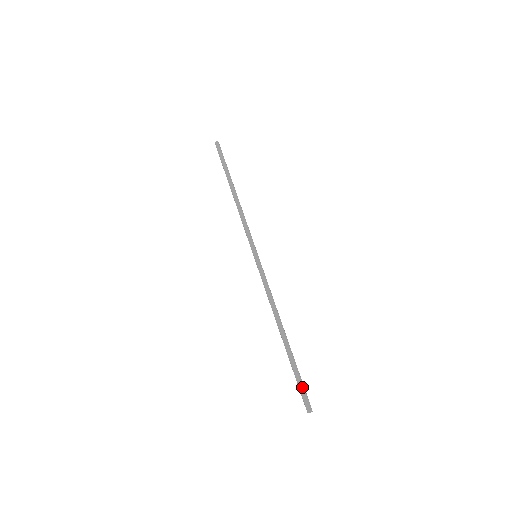
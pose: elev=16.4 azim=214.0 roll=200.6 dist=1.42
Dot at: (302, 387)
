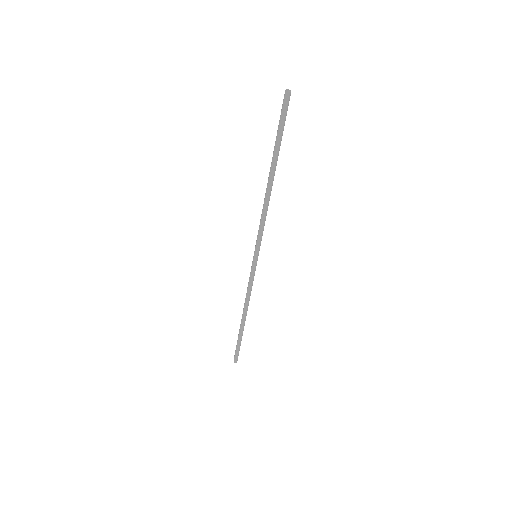
Dot at: (237, 351)
